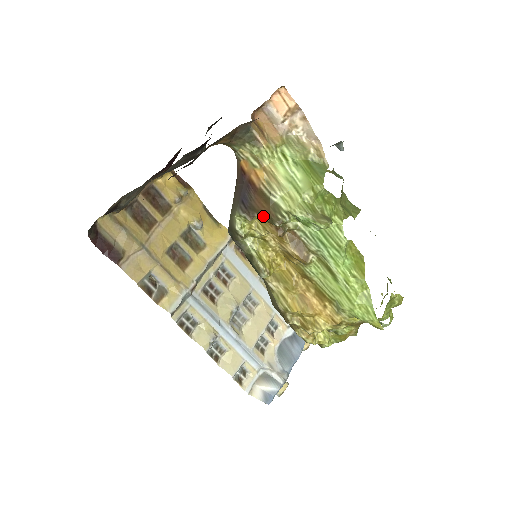
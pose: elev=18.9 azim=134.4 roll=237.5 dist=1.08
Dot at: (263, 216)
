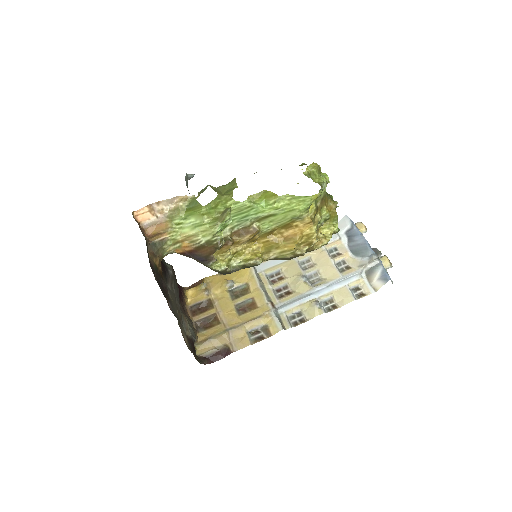
Dot at: (213, 252)
